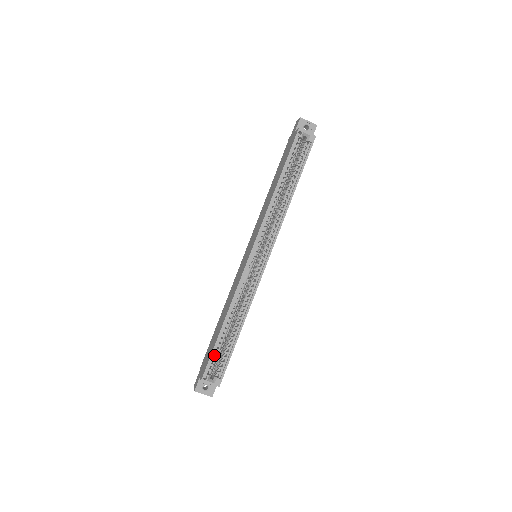
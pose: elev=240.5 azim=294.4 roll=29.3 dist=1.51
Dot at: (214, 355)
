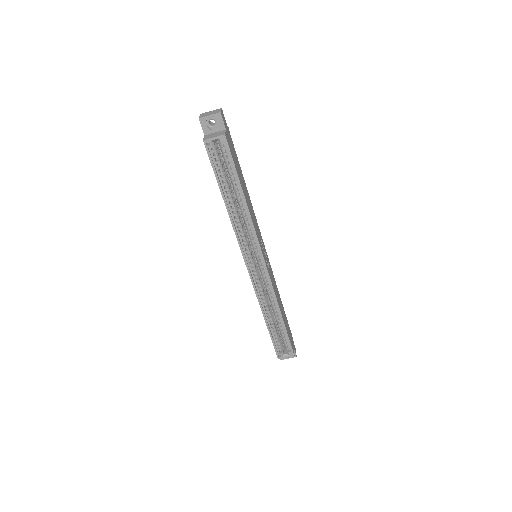
Dot at: (275, 340)
